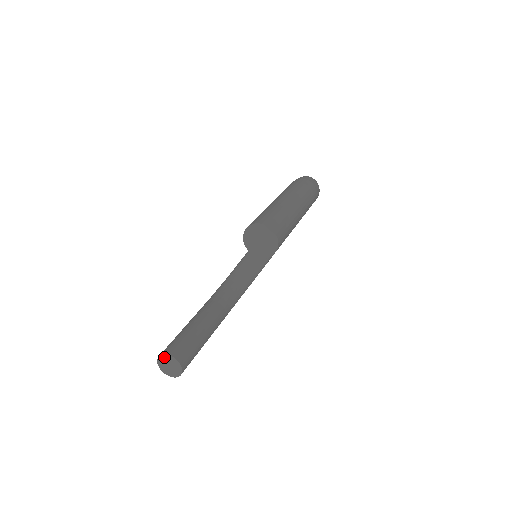
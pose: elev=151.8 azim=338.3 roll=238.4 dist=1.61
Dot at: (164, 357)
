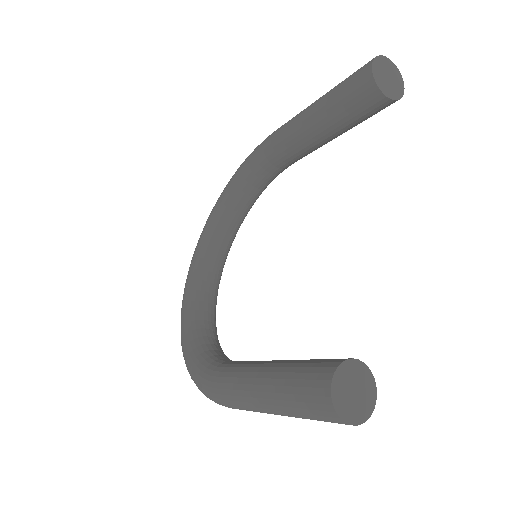
Dot at: (340, 374)
